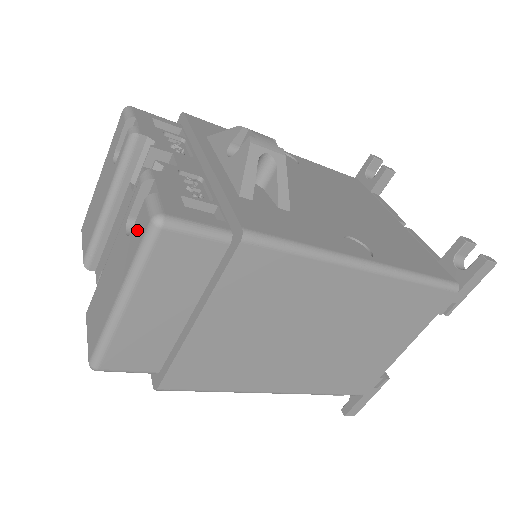
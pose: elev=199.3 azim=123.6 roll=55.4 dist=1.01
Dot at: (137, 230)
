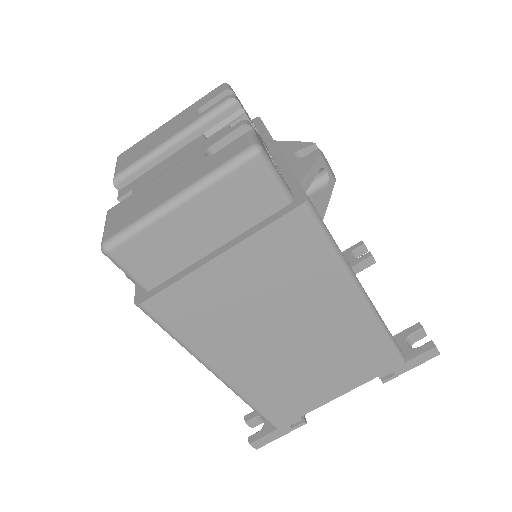
Dot at: (227, 151)
